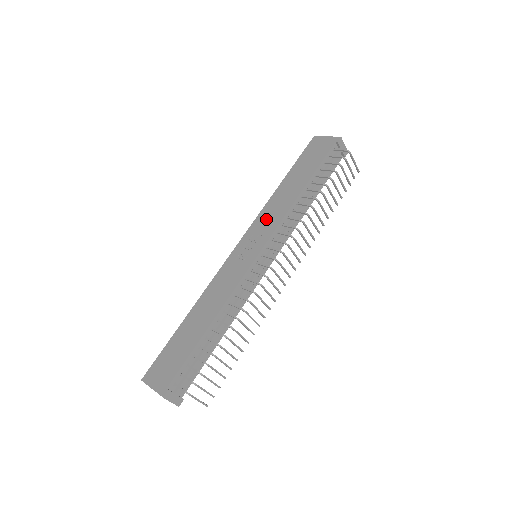
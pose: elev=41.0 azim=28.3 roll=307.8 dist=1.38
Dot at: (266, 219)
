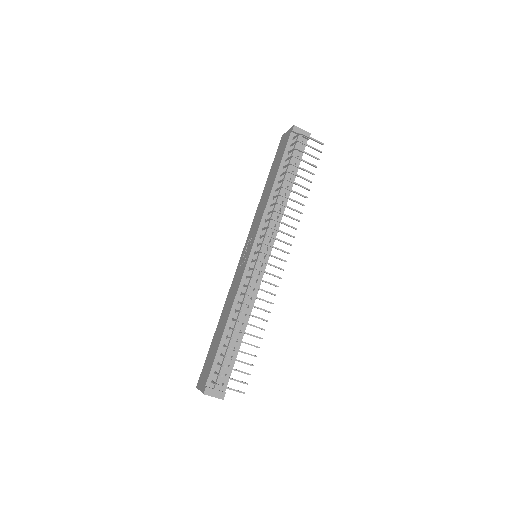
Dot at: (255, 223)
